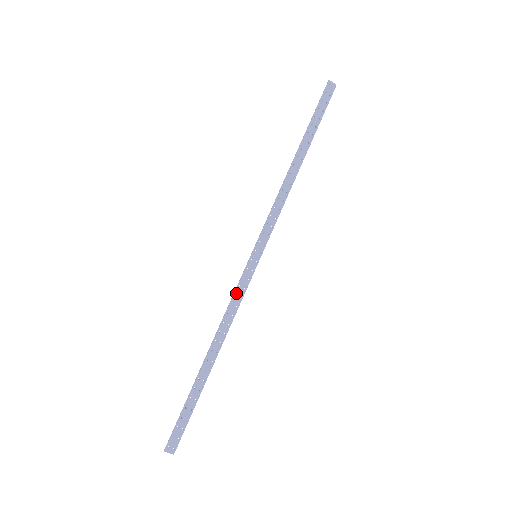
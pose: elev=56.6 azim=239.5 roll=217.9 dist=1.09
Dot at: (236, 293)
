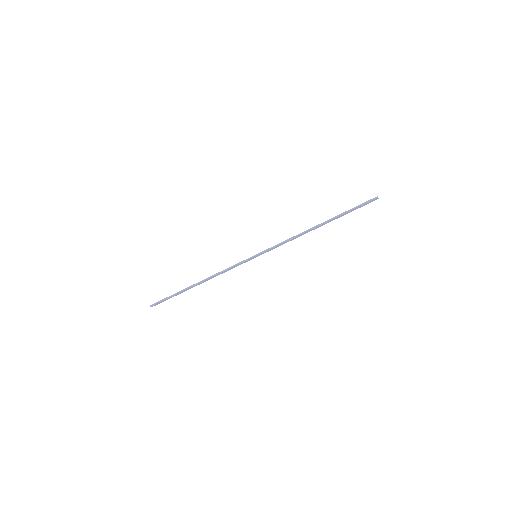
Dot at: (233, 267)
